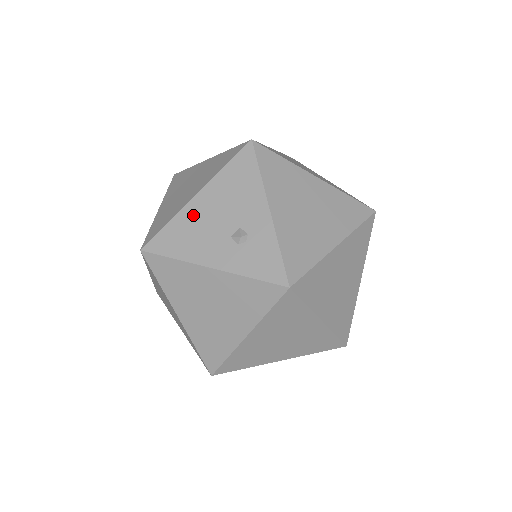
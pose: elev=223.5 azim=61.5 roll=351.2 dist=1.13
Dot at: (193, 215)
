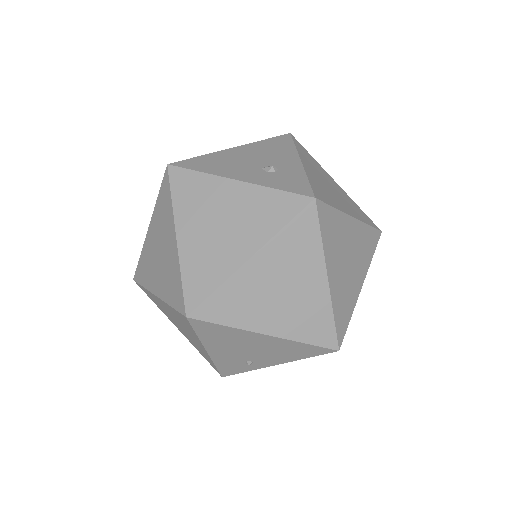
Dot at: (227, 155)
